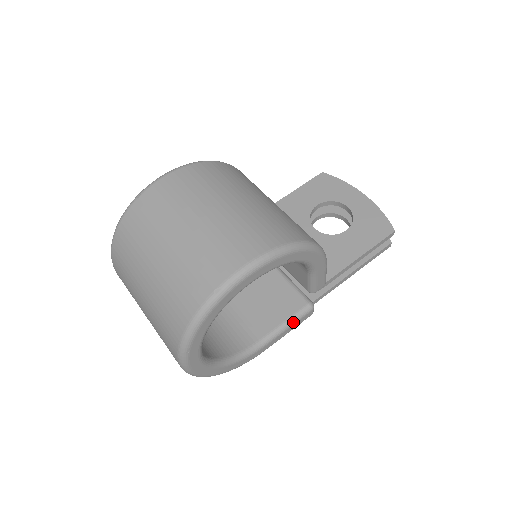
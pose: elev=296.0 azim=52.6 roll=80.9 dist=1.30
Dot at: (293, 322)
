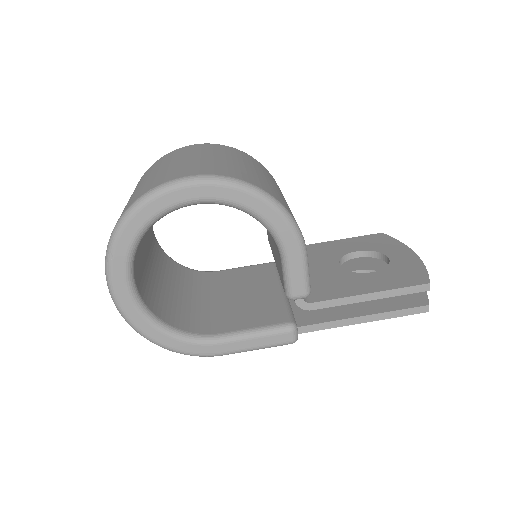
Dot at: (263, 333)
